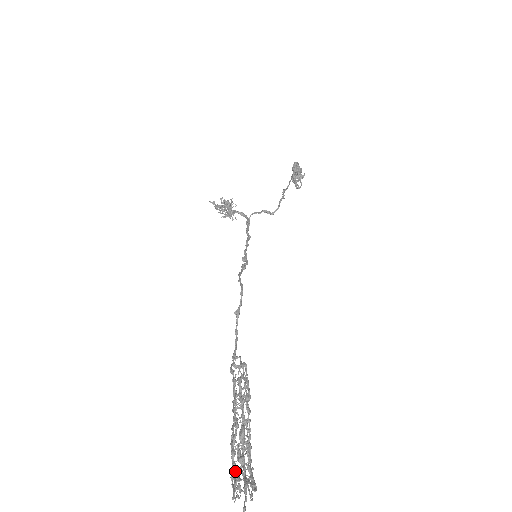
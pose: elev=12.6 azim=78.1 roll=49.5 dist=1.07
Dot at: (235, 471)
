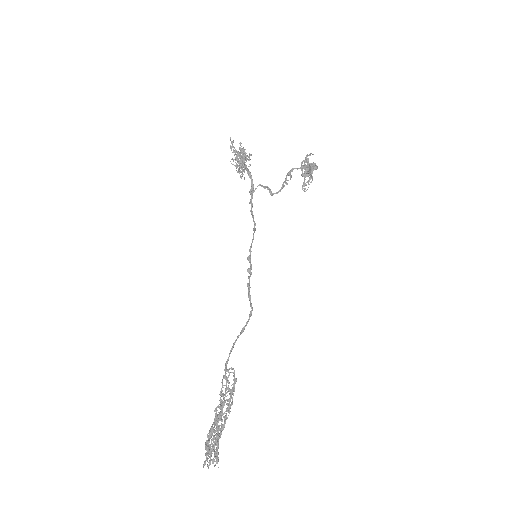
Dot at: (207, 442)
